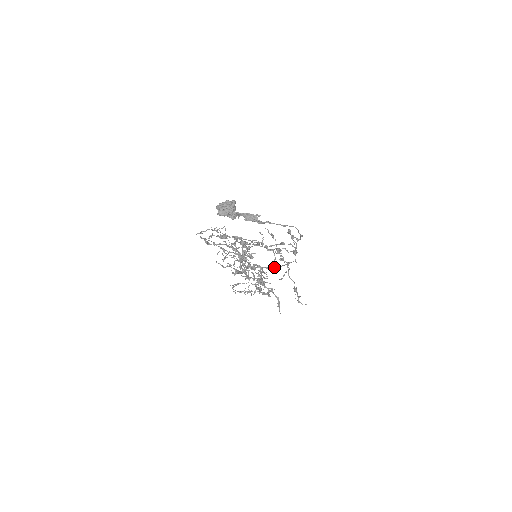
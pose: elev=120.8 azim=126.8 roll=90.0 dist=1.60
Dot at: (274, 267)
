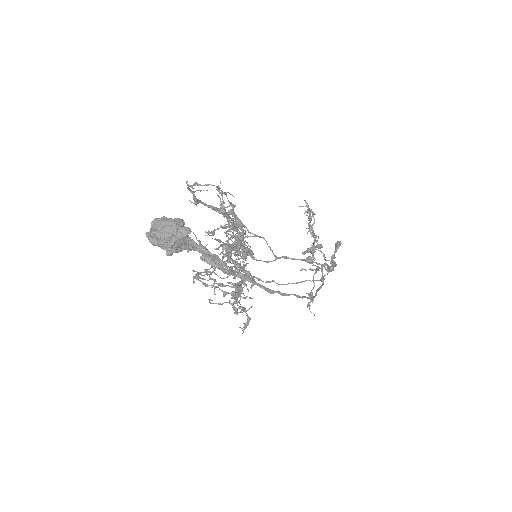
Dot at: (274, 281)
